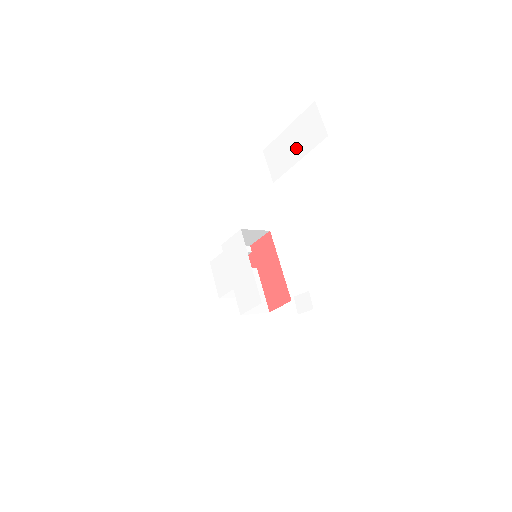
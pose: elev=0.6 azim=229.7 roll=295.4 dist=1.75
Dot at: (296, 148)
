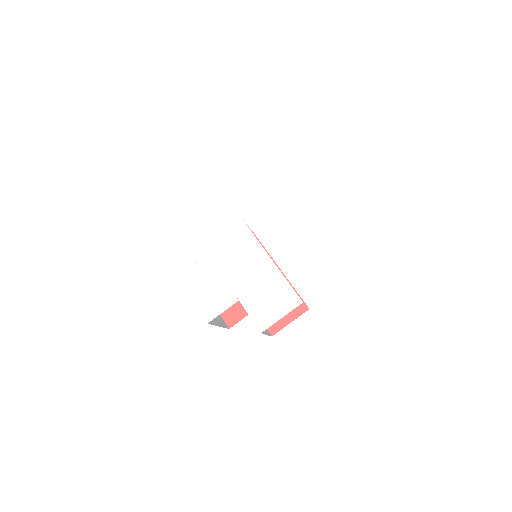
Dot at: (324, 110)
